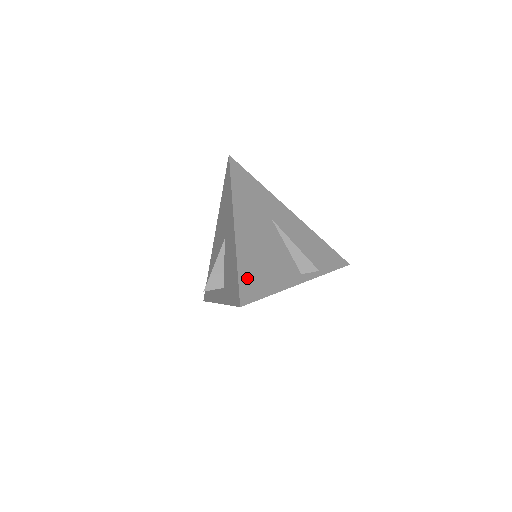
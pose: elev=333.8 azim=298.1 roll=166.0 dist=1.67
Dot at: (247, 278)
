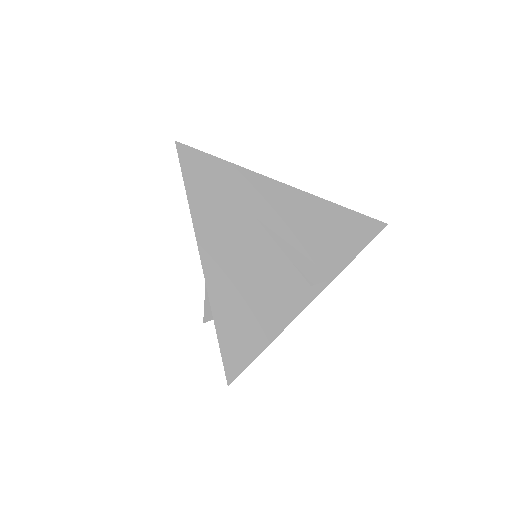
Dot at: (232, 338)
